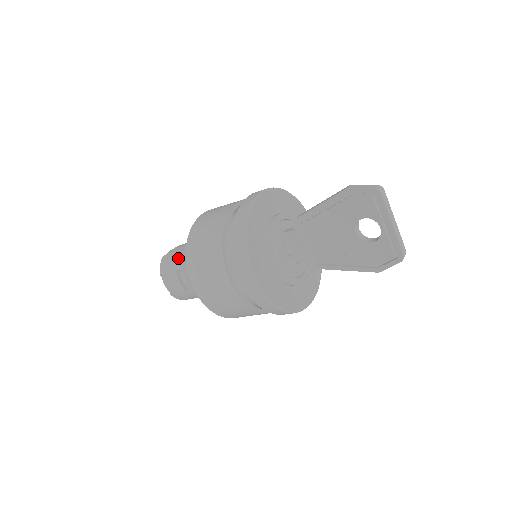
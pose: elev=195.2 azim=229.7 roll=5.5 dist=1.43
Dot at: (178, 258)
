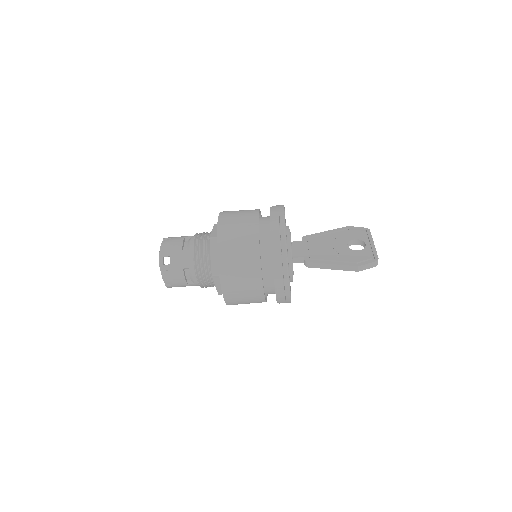
Dot at: occluded
